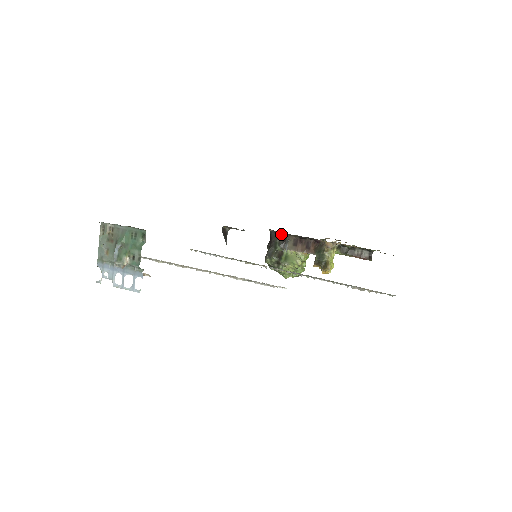
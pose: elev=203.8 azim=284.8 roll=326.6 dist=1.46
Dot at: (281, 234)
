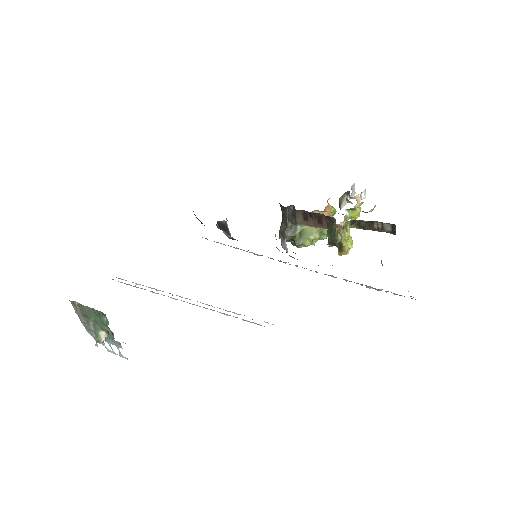
Dot at: (289, 207)
